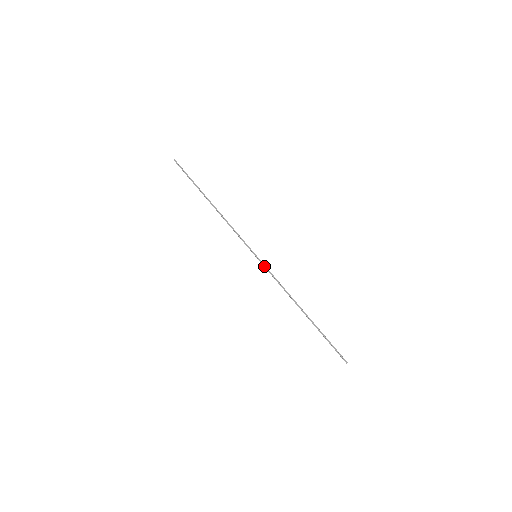
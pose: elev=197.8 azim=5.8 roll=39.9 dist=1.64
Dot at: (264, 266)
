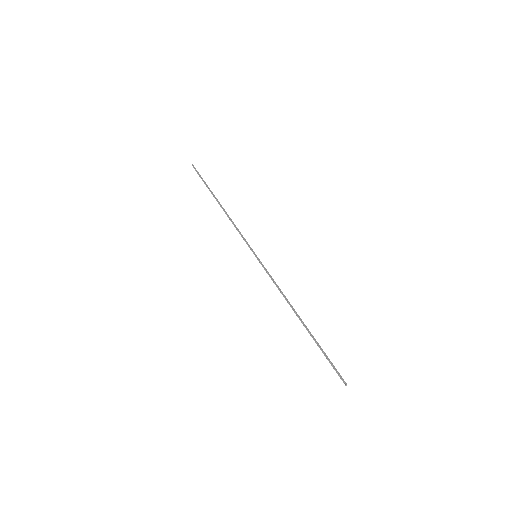
Dot at: (263, 266)
